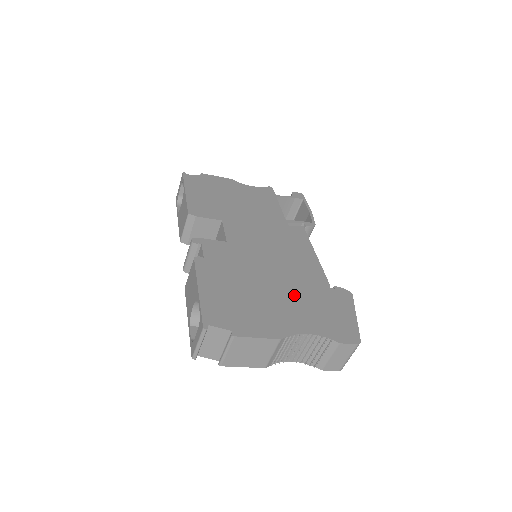
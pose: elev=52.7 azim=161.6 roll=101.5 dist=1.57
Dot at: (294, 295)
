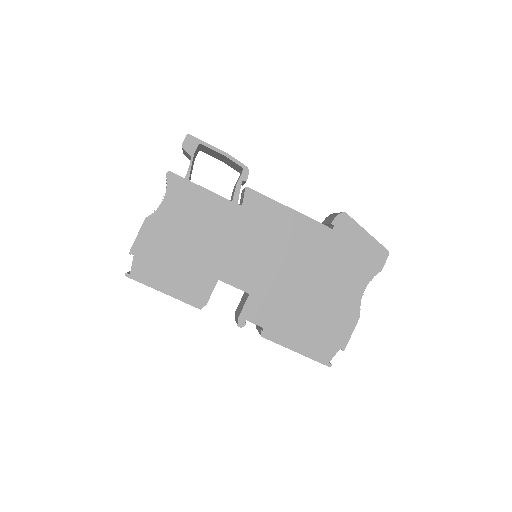
Dot at: (327, 273)
